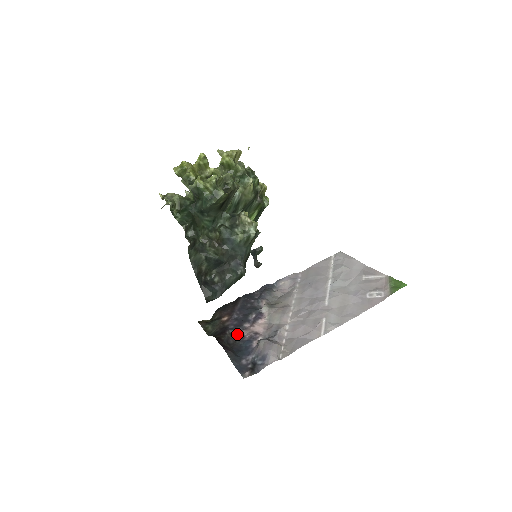
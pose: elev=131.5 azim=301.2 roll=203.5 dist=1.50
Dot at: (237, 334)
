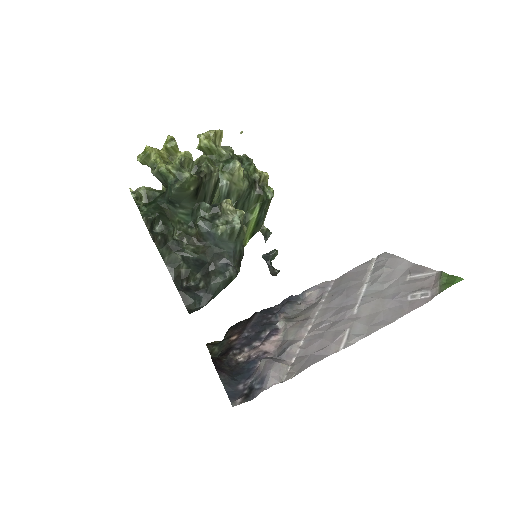
Dot at: (243, 354)
